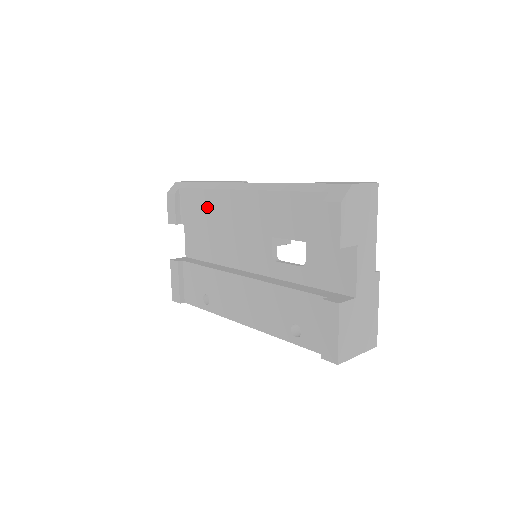
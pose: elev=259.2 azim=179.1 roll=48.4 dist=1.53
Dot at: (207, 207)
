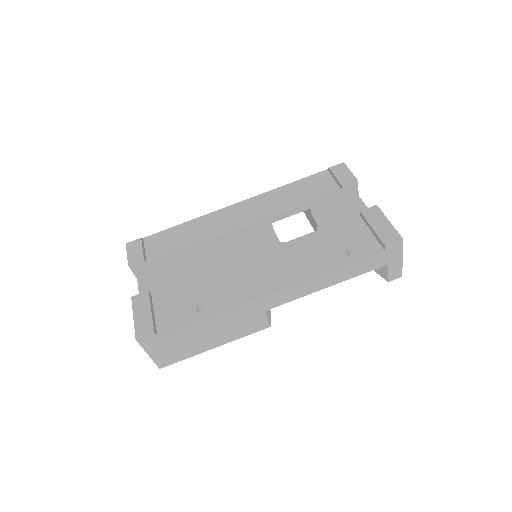
Dot at: (192, 232)
